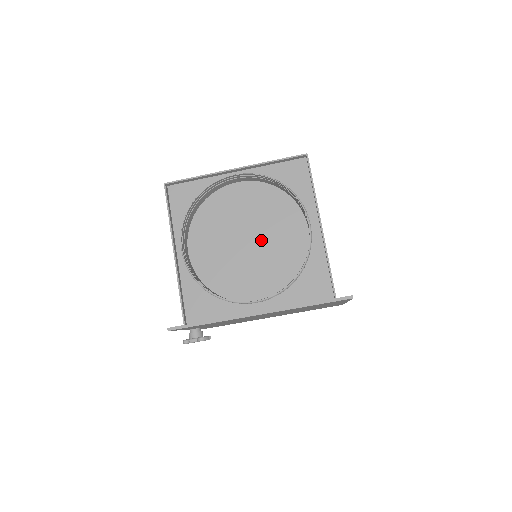
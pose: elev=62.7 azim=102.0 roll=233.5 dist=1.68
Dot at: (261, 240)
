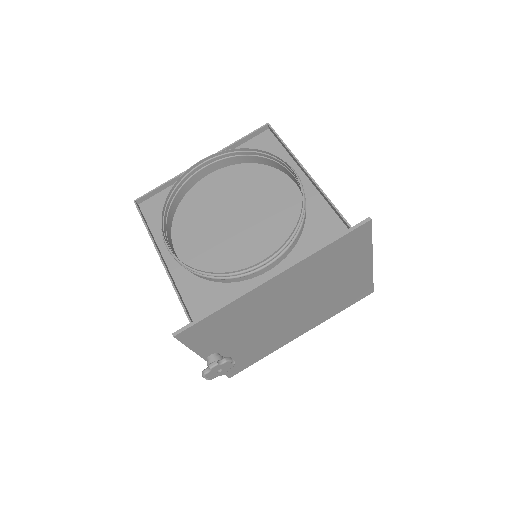
Dot at: (251, 218)
